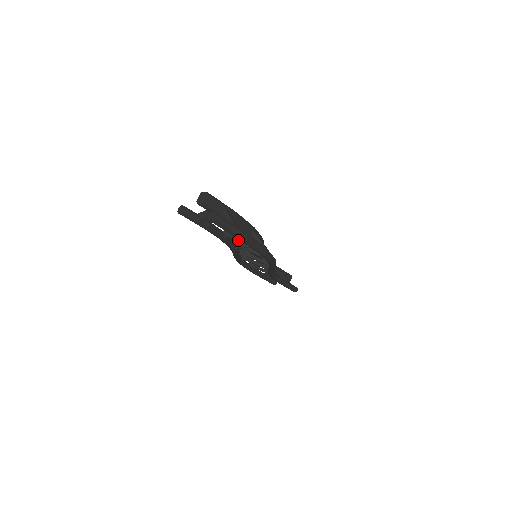
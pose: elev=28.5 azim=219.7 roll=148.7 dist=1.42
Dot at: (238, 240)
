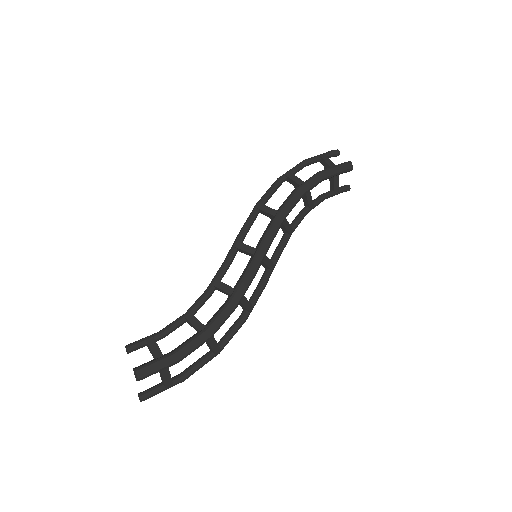
Dot at: (197, 331)
